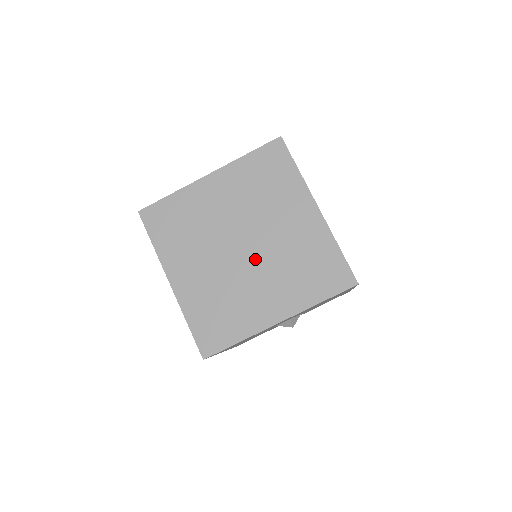
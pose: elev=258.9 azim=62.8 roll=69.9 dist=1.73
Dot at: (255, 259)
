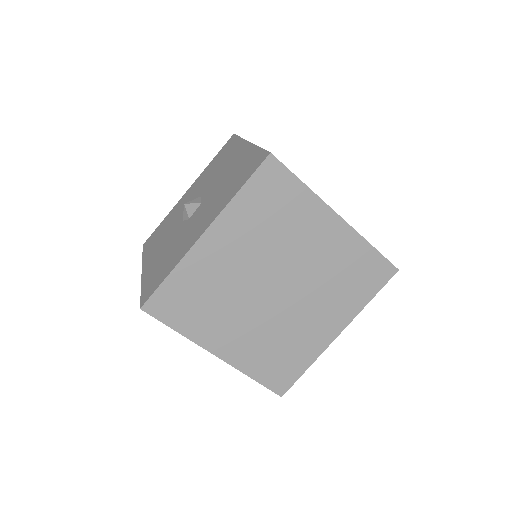
Dot at: (294, 294)
